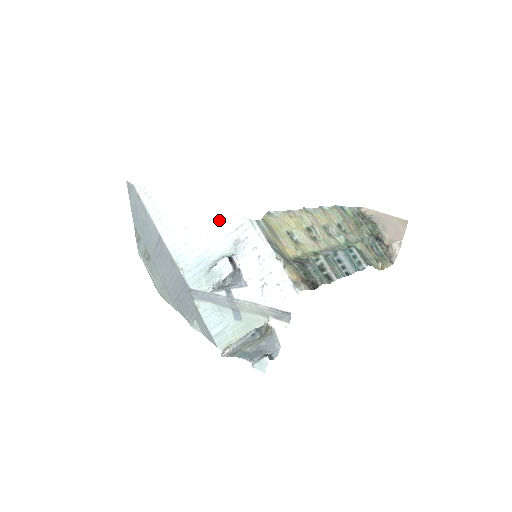
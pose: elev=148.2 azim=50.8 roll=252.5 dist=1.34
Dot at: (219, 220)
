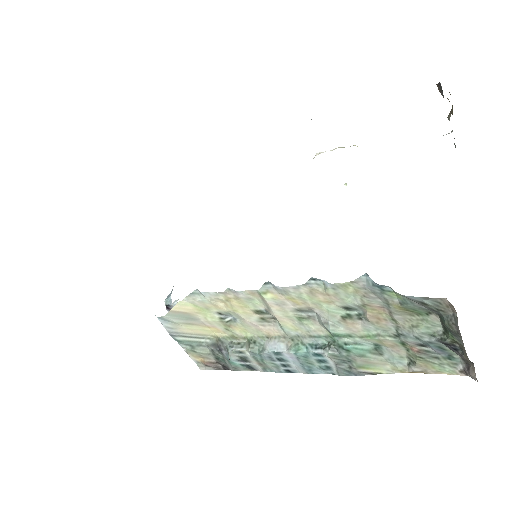
Dot at: occluded
